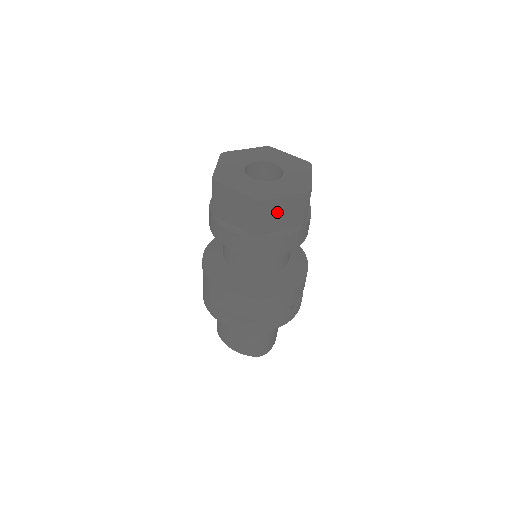
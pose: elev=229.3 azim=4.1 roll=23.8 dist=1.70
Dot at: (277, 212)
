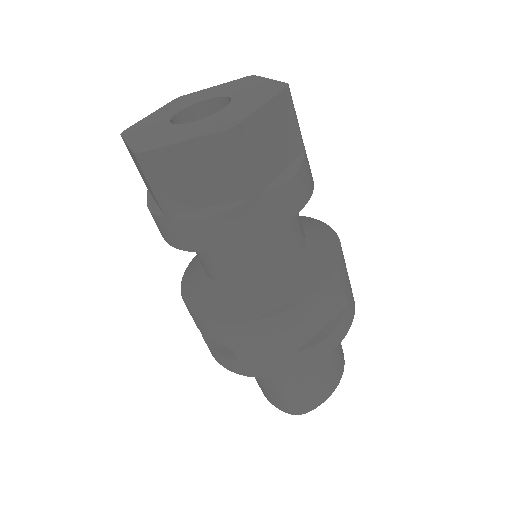
Dot at: (183, 172)
